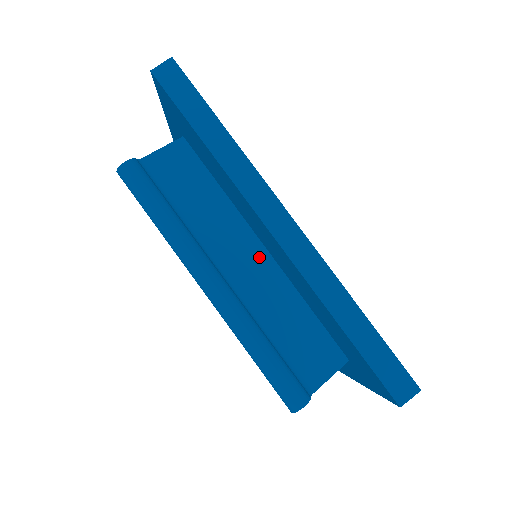
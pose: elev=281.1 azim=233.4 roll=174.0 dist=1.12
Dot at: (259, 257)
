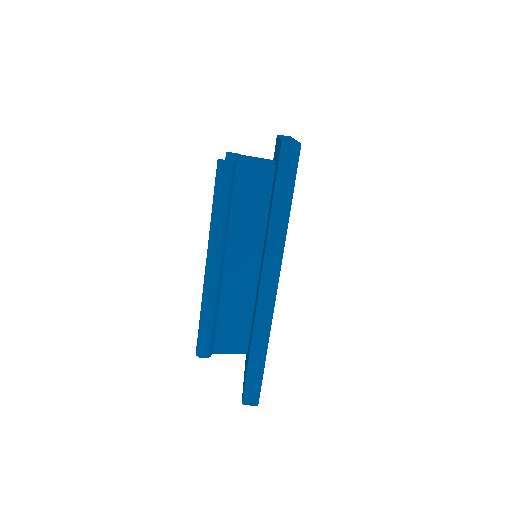
Dot at: (252, 269)
